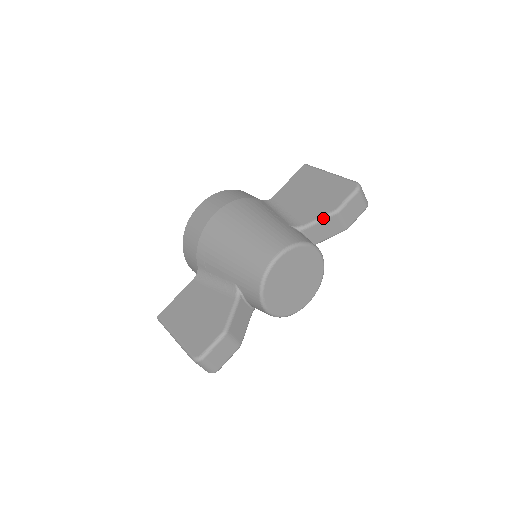
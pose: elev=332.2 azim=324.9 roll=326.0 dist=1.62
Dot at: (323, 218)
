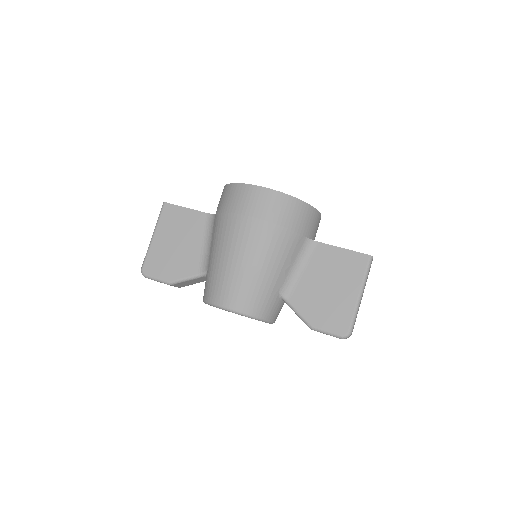
Dot at: (300, 317)
